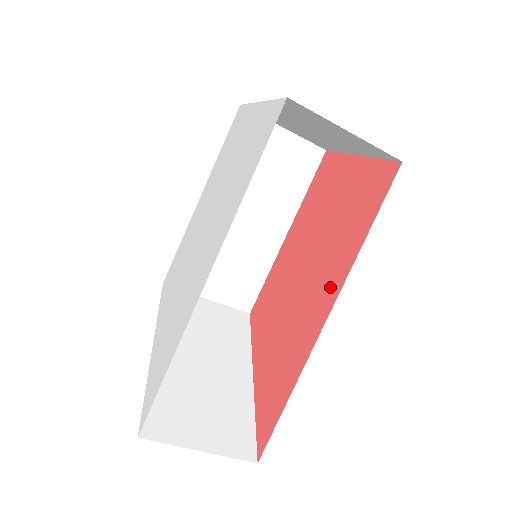
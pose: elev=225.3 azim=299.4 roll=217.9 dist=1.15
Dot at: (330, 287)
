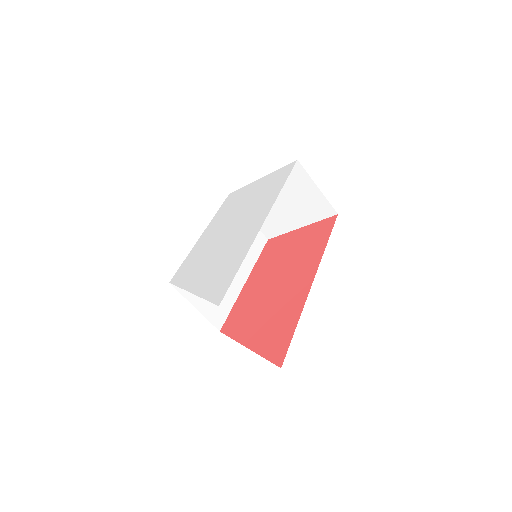
Dot at: (309, 270)
